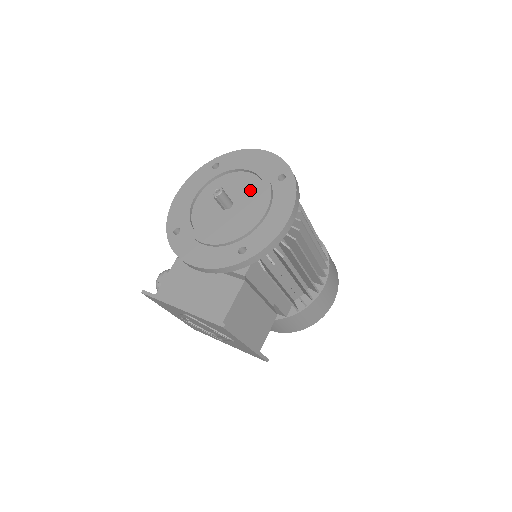
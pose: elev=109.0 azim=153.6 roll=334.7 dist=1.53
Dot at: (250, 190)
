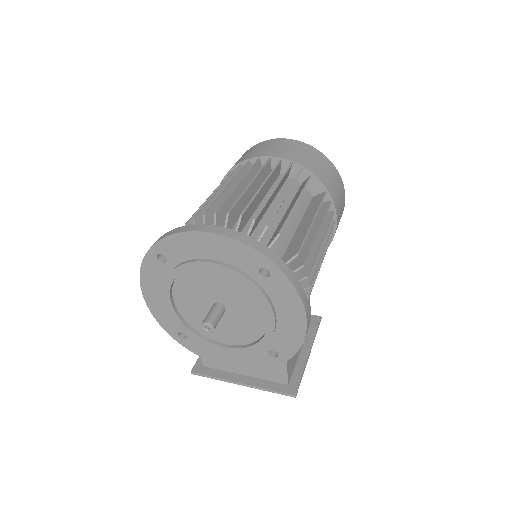
Dot at: (234, 290)
